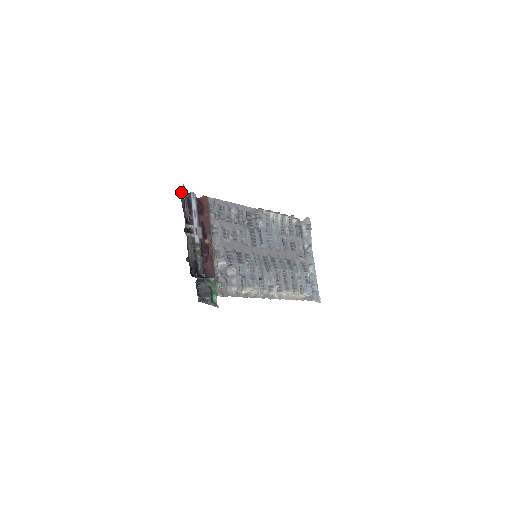
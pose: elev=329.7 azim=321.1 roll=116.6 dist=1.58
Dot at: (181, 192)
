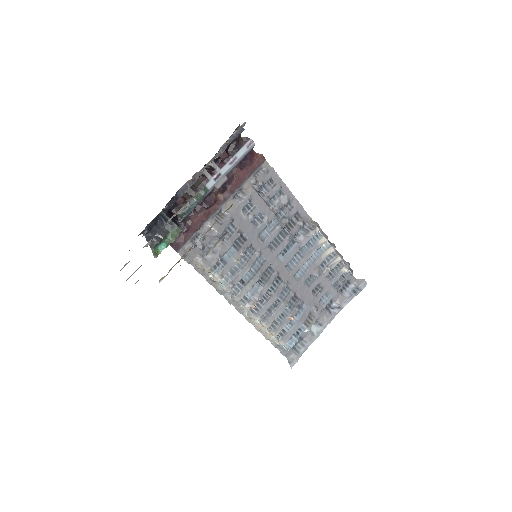
Dot at: occluded
